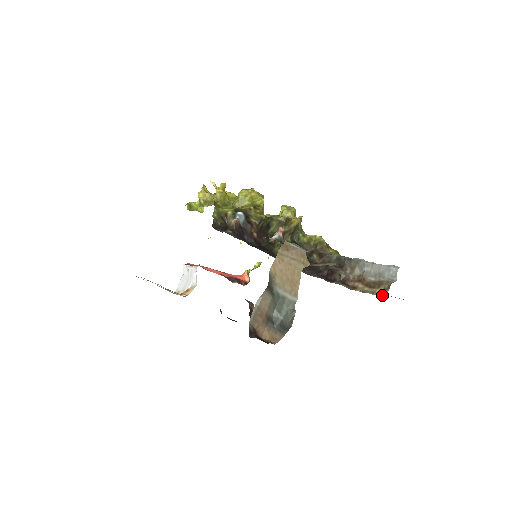
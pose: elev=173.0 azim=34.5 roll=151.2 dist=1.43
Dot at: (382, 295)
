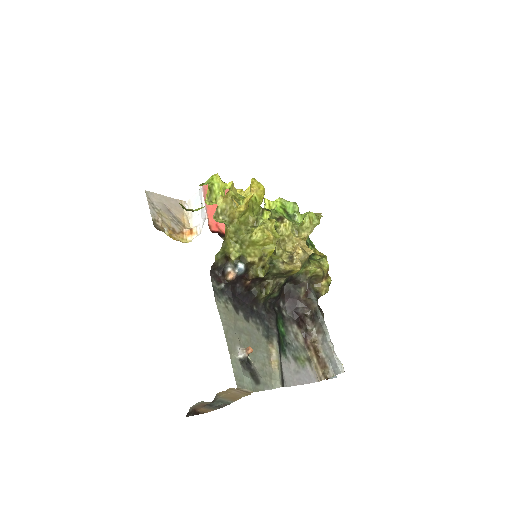
Dot at: (319, 377)
